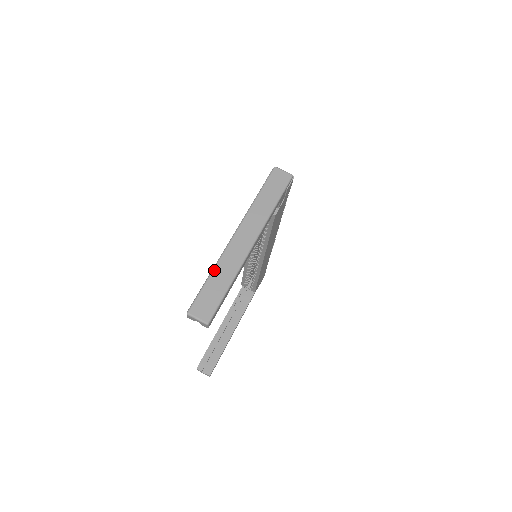
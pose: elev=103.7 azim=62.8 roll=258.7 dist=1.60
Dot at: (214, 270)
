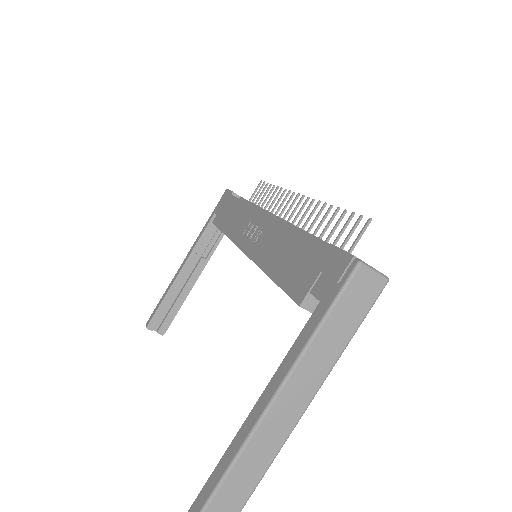
Dot at: (228, 477)
